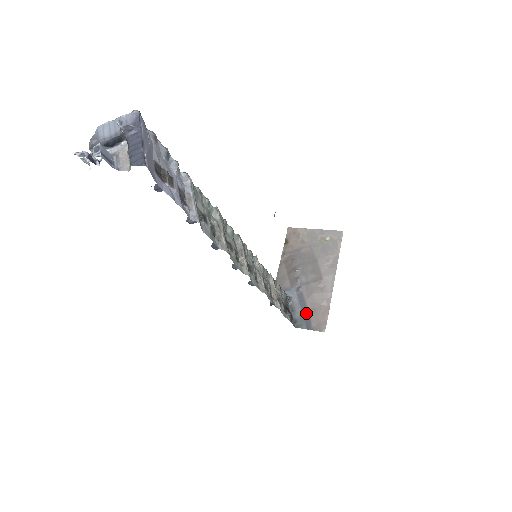
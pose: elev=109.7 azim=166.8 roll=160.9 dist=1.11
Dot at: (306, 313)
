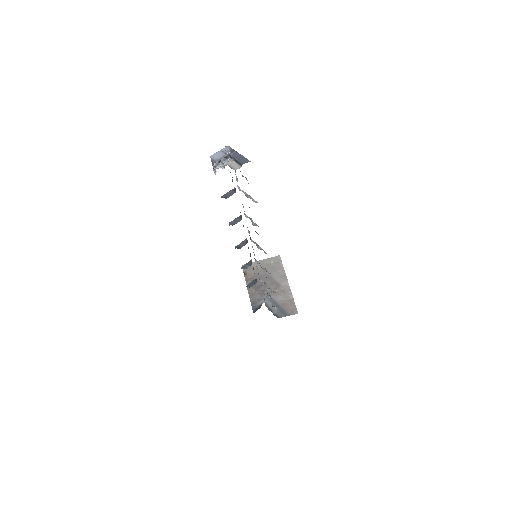
Dot at: (280, 308)
